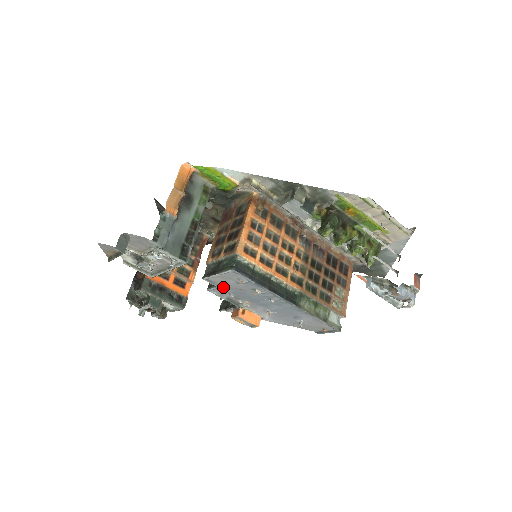
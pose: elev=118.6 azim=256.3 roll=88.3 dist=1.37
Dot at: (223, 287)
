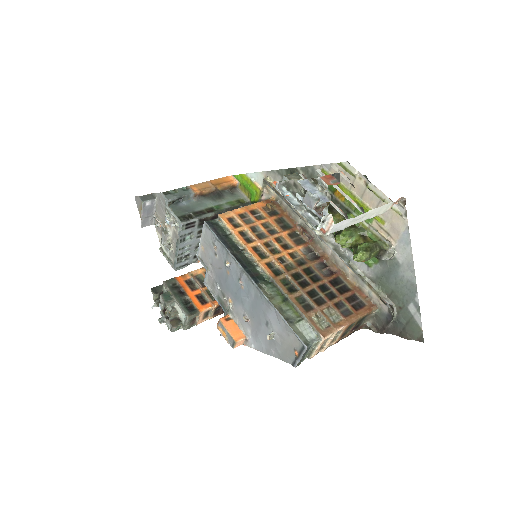
Dot at: (211, 271)
